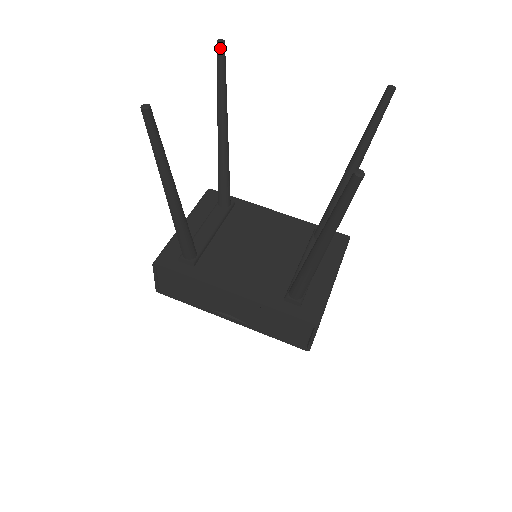
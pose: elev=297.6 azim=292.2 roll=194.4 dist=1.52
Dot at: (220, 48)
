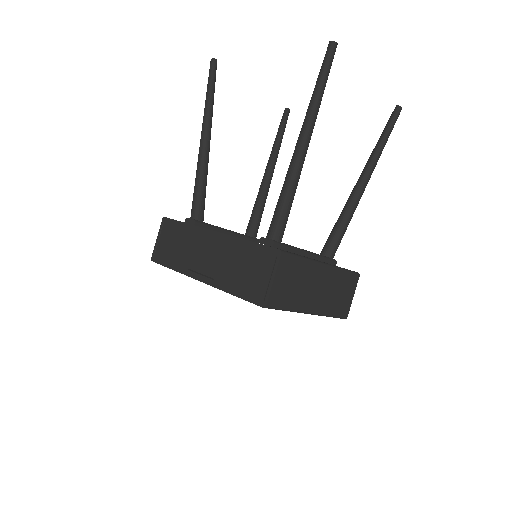
Dot at: (285, 112)
